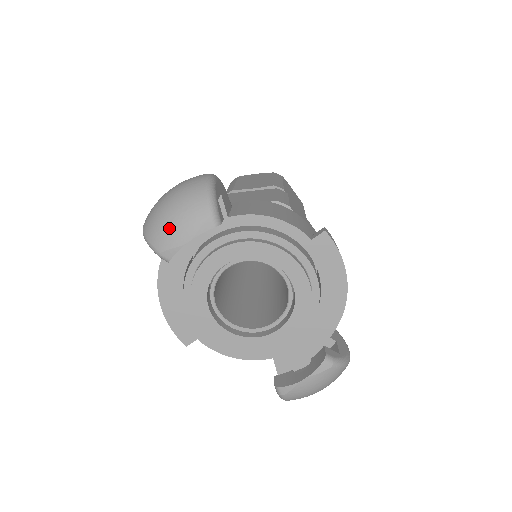
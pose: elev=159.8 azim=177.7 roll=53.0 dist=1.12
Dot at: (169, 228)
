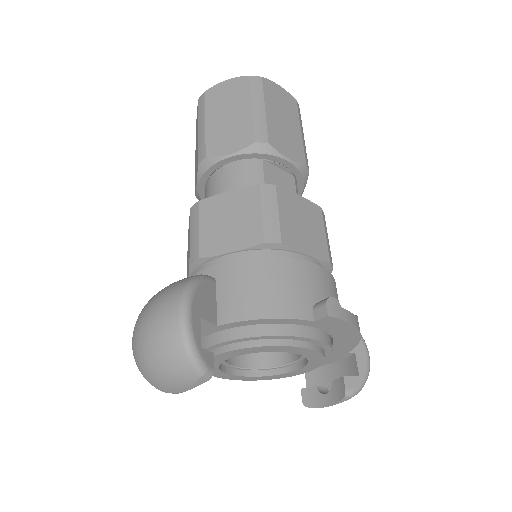
Dot at: (162, 382)
